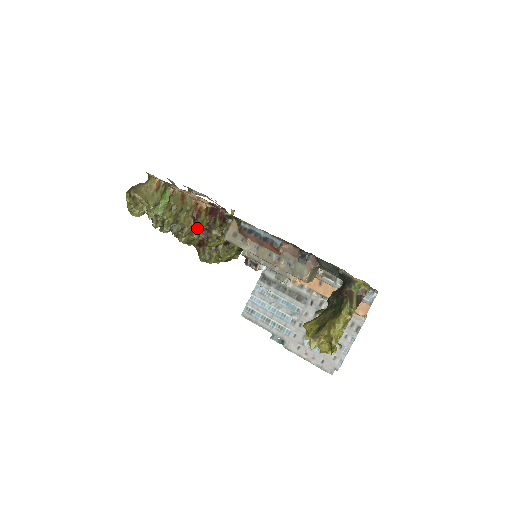
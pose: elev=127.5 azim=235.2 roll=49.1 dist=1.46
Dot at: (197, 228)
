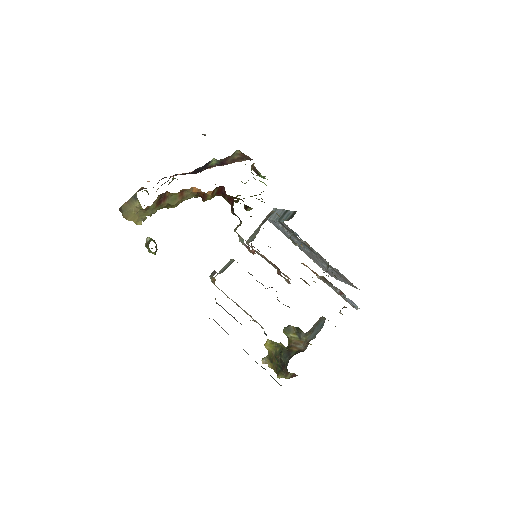
Dot at: occluded
